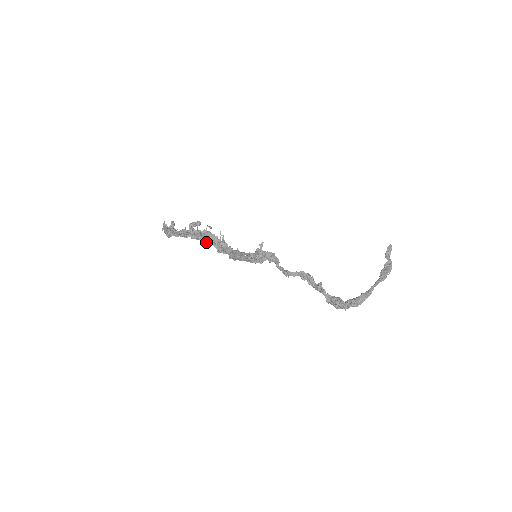
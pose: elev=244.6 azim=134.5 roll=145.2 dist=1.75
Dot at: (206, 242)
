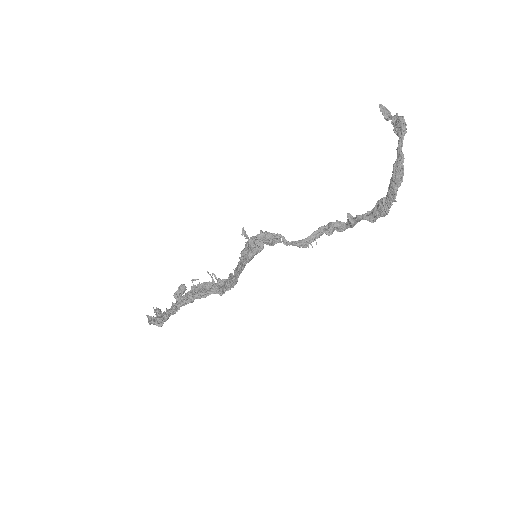
Dot at: (200, 295)
